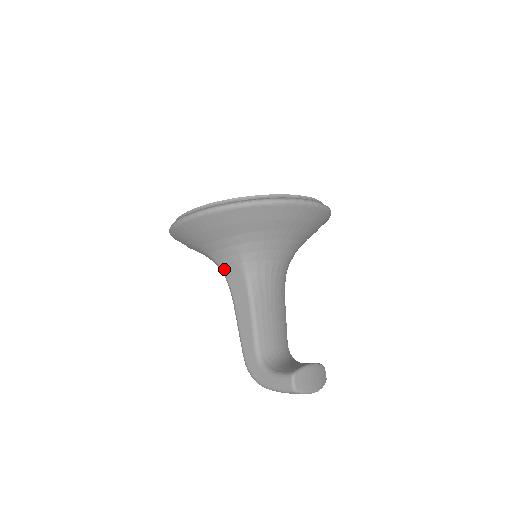
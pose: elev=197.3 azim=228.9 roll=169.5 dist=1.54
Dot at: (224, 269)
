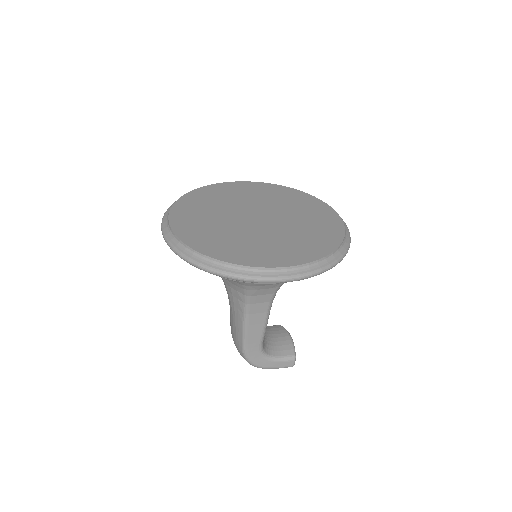
Dot at: (253, 291)
